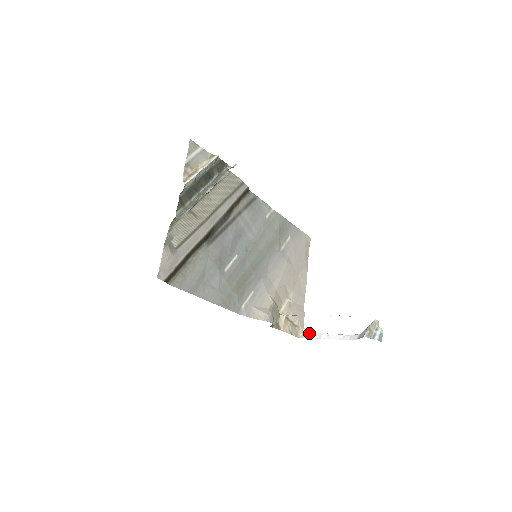
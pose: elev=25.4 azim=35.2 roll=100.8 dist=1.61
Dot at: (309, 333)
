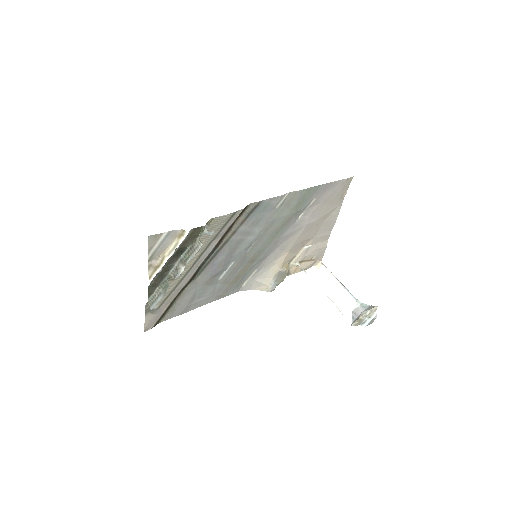
Dot at: (324, 267)
